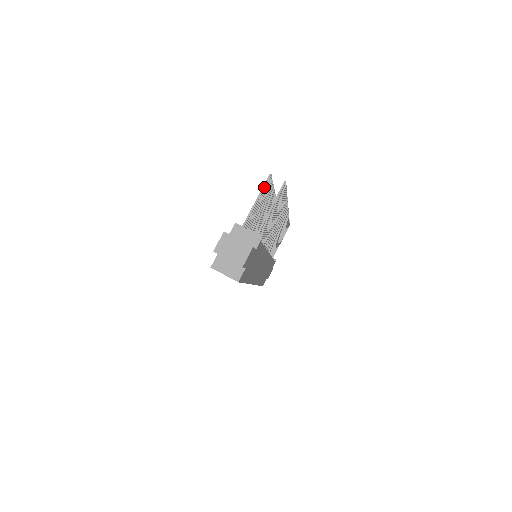
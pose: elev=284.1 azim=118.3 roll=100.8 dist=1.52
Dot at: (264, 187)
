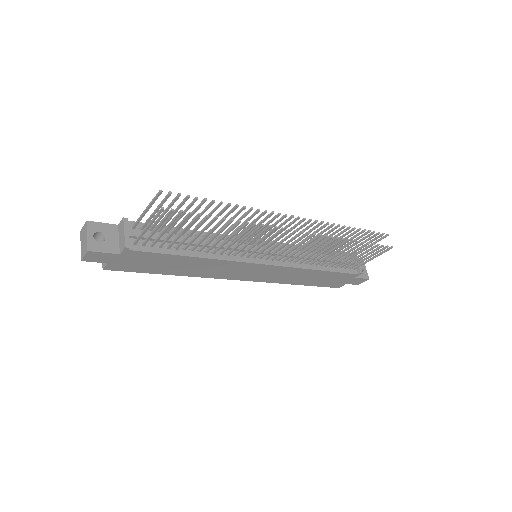
Dot at: (153, 200)
